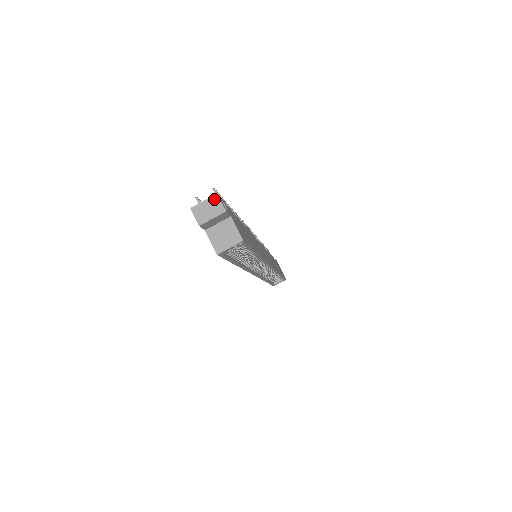
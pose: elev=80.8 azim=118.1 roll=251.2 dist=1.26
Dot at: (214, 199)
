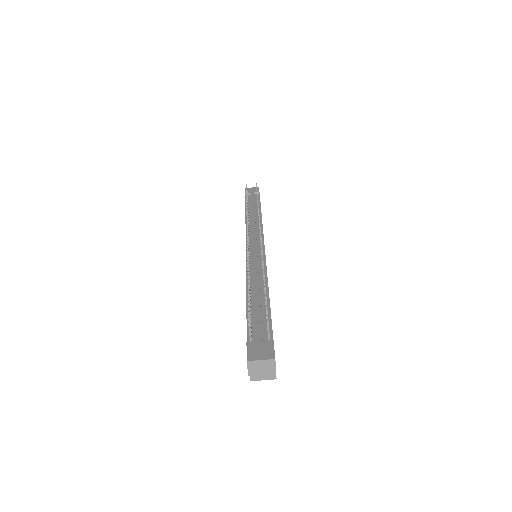
Dot at: (270, 362)
